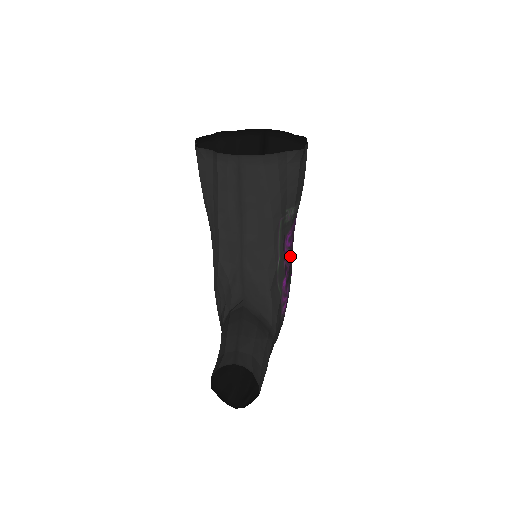
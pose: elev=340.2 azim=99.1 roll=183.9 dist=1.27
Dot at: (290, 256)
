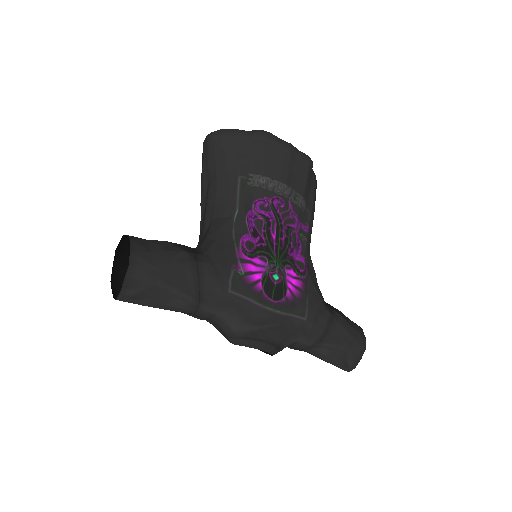
Dot at: (267, 228)
